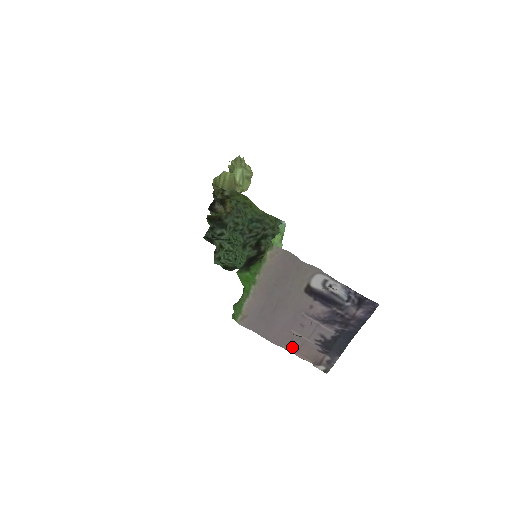
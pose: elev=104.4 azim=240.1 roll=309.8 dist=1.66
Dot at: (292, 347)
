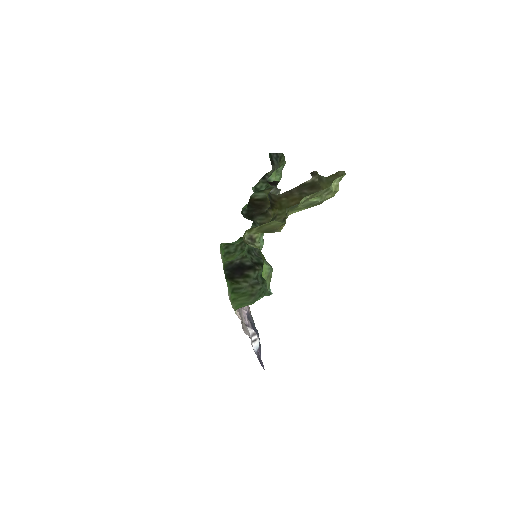
Dot at: occluded
